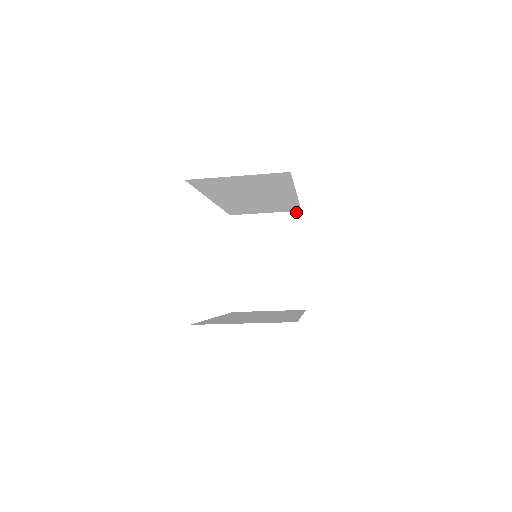
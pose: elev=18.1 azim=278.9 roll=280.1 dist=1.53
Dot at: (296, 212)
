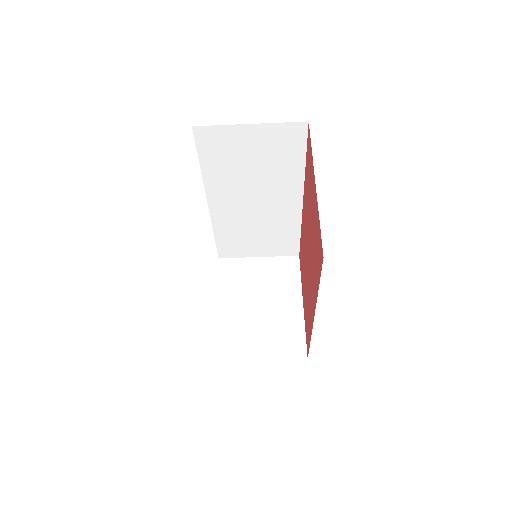
Dot at: (293, 257)
